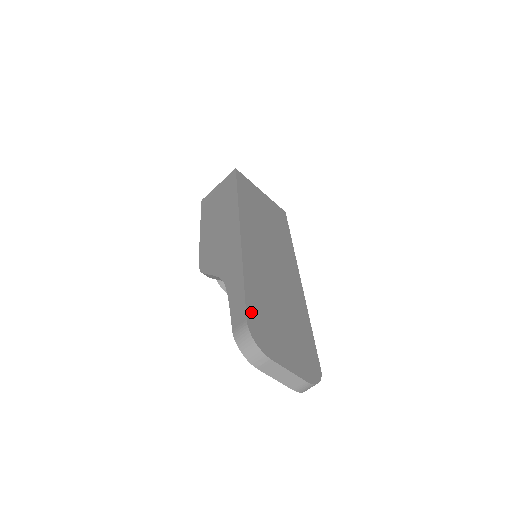
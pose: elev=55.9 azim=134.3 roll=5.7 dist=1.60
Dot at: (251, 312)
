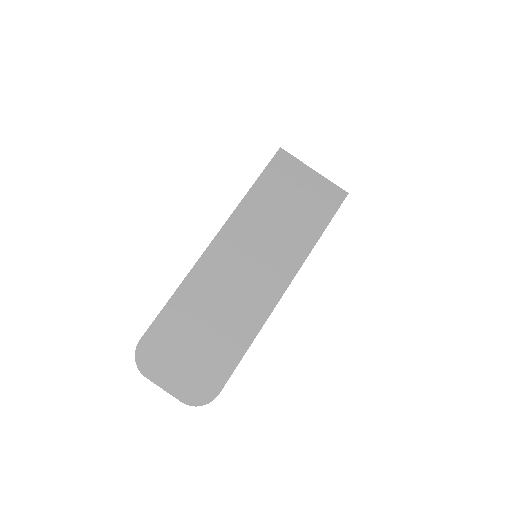
Dot at: (153, 332)
